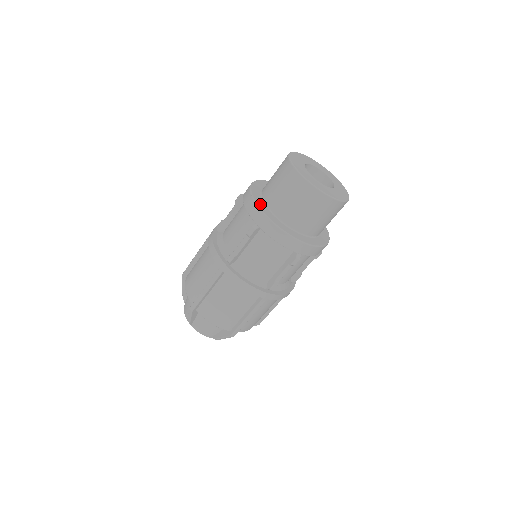
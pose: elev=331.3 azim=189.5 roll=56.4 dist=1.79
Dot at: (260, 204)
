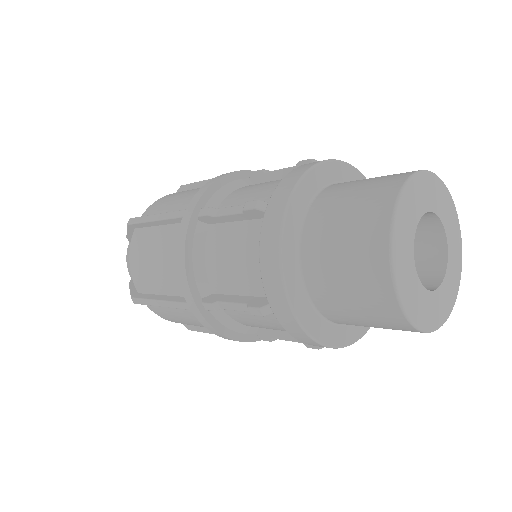
Dot at: (290, 278)
